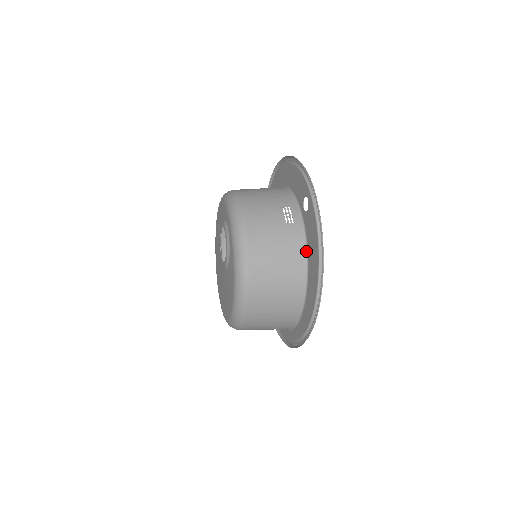
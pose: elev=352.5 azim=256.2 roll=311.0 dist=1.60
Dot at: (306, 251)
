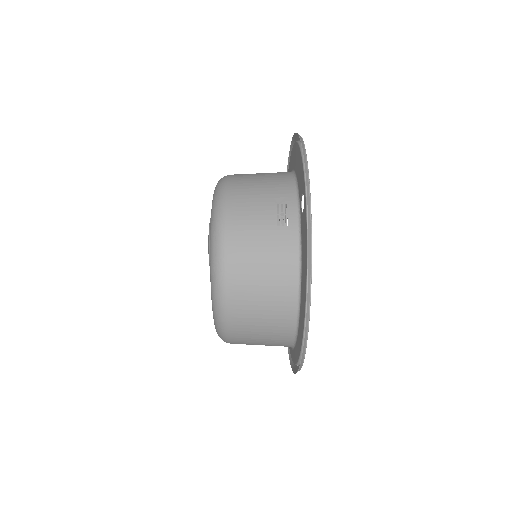
Dot at: (300, 264)
